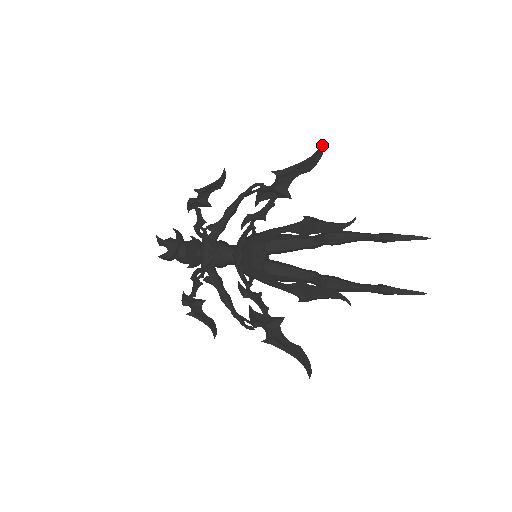
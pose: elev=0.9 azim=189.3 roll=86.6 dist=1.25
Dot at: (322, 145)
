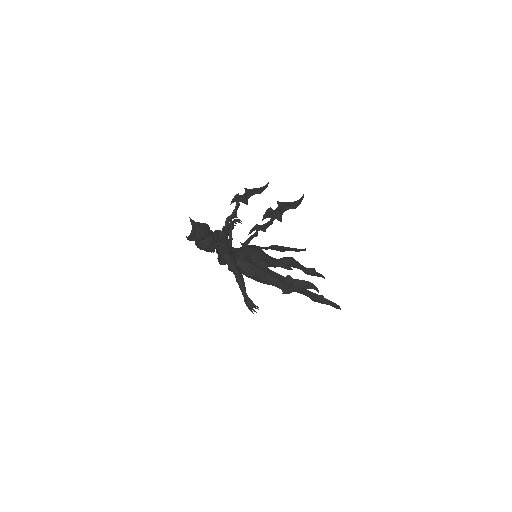
Dot at: (303, 196)
